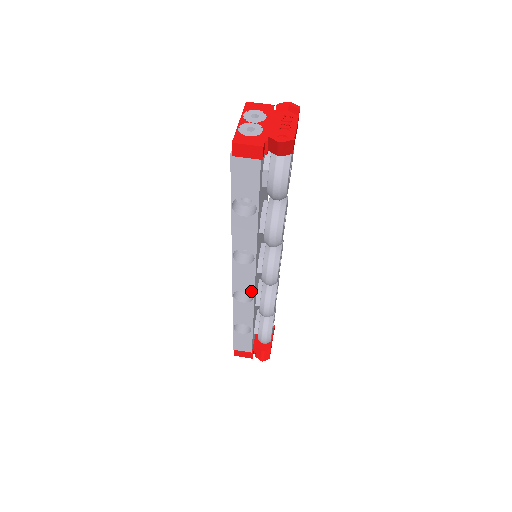
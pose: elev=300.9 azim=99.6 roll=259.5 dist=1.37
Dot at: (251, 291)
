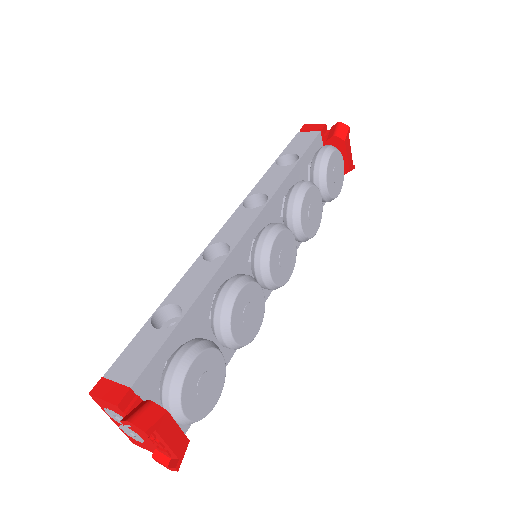
Dot at: (233, 243)
